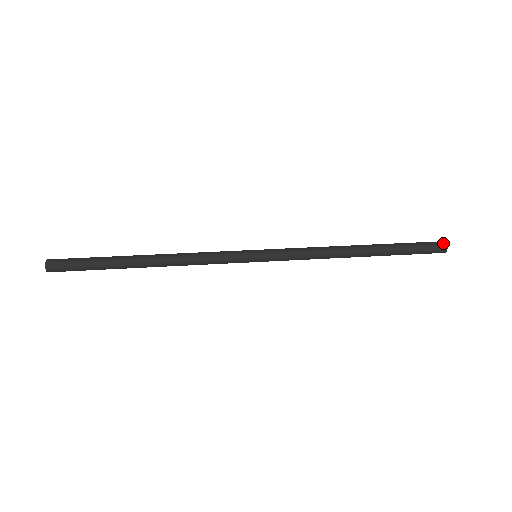
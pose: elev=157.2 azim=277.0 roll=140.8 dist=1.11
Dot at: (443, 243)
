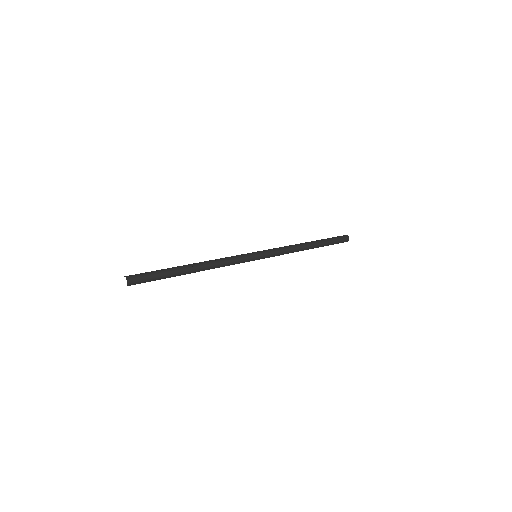
Dot at: (344, 235)
